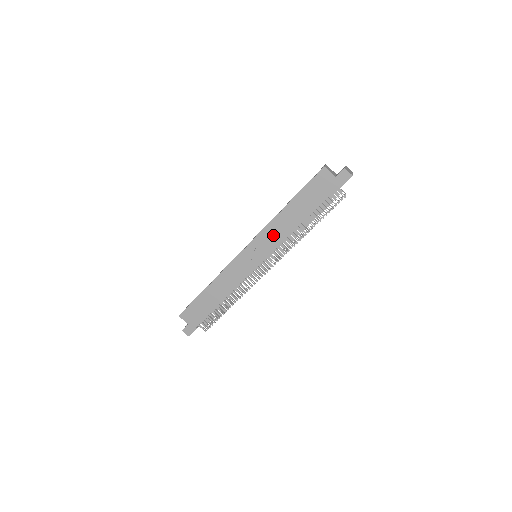
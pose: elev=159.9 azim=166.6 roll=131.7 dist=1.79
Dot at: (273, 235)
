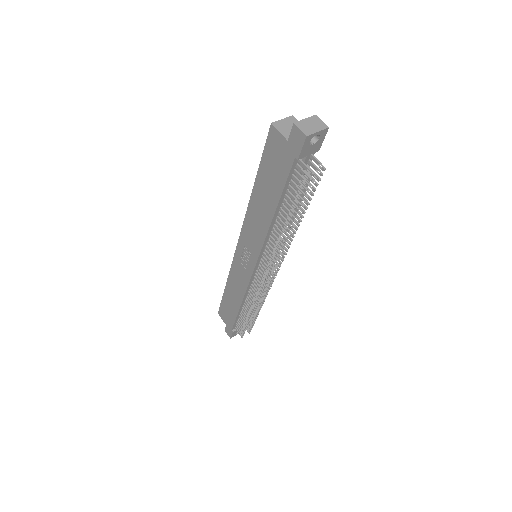
Dot at: (254, 231)
